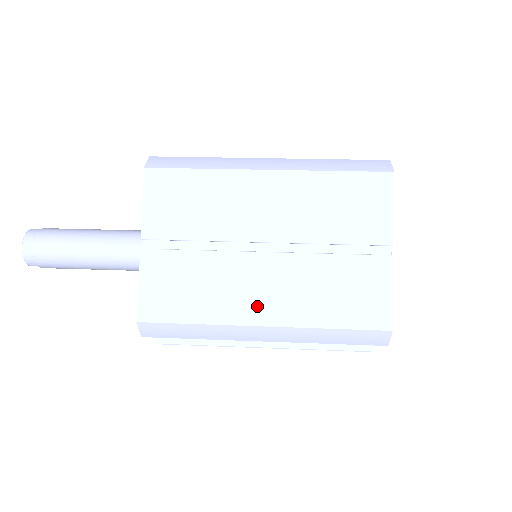
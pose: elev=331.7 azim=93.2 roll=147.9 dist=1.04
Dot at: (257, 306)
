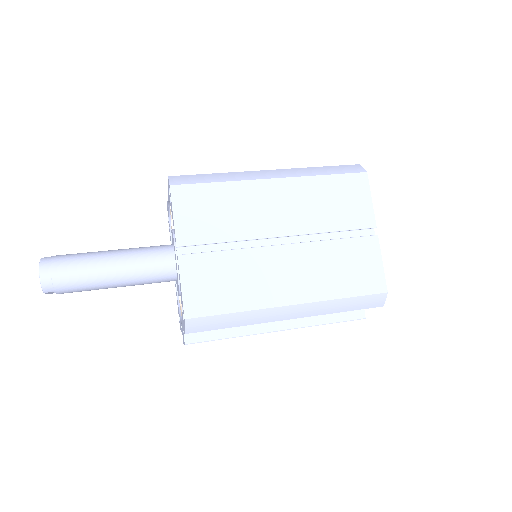
Dot at: (284, 289)
